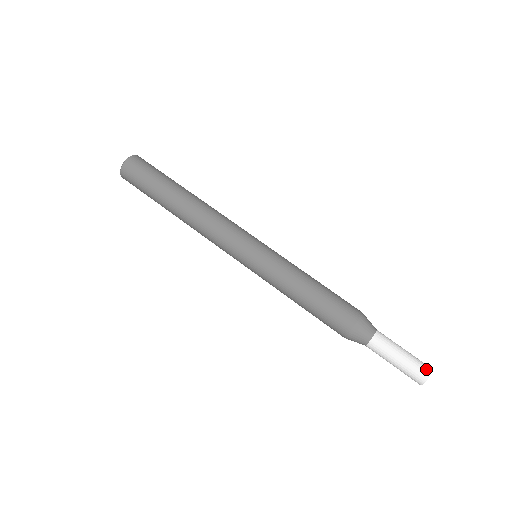
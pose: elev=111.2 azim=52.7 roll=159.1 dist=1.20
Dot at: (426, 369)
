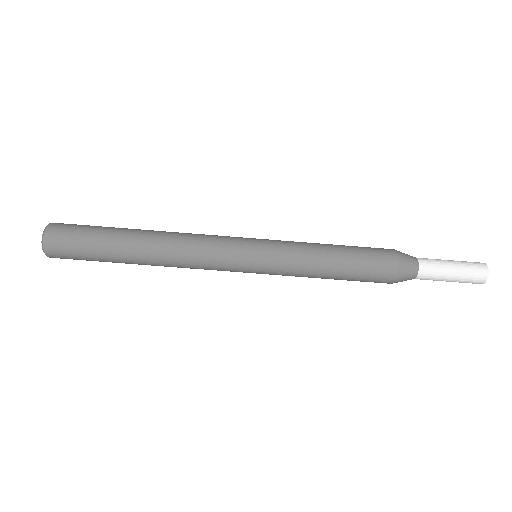
Dot at: (481, 278)
